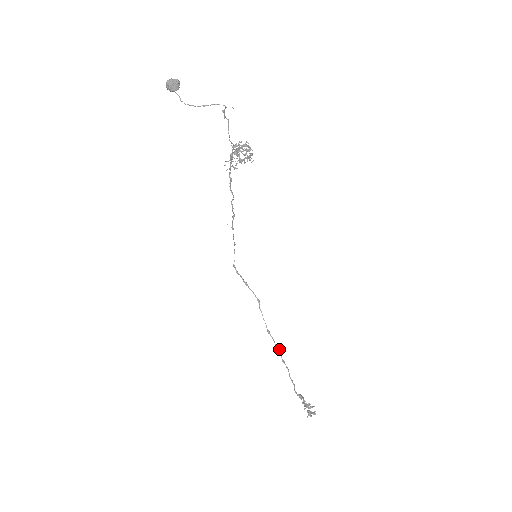
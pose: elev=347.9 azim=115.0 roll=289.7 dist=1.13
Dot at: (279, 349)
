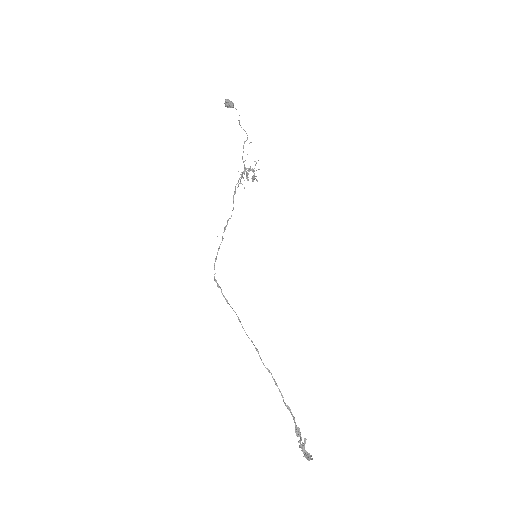
Dot at: (269, 370)
